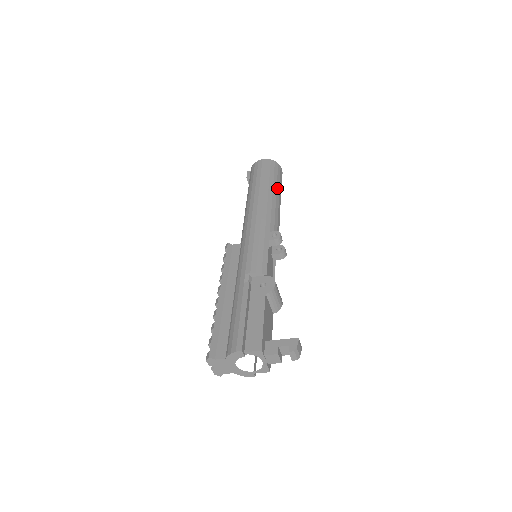
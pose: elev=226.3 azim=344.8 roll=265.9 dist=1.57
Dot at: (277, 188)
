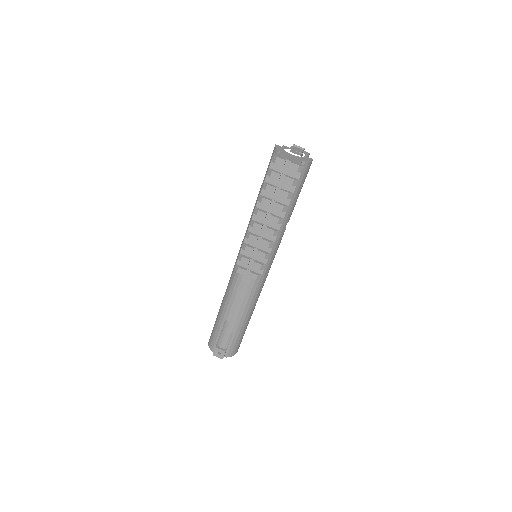
Dot at: occluded
